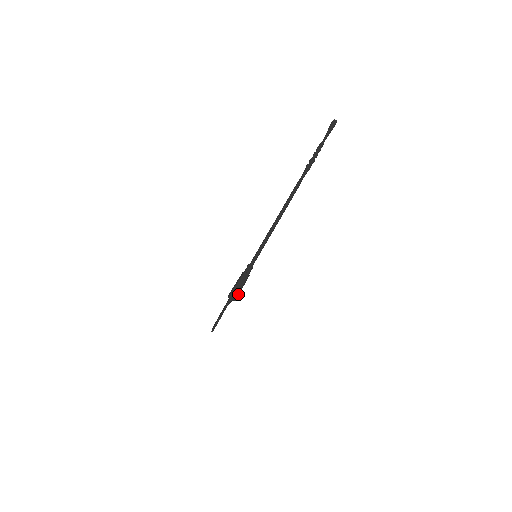
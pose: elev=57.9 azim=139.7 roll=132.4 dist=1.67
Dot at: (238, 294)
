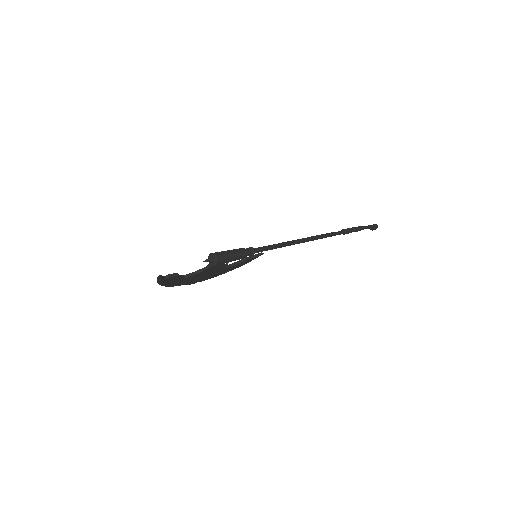
Dot at: (223, 261)
